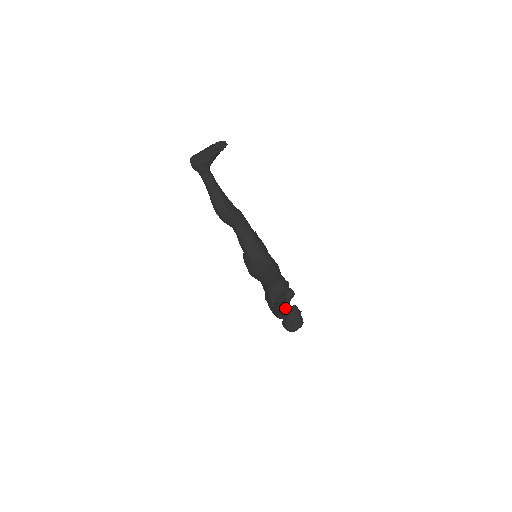
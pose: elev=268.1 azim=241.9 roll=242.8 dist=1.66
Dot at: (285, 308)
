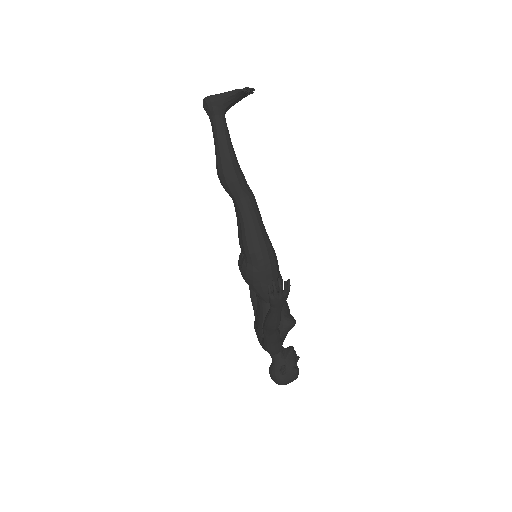
Dot at: (279, 333)
